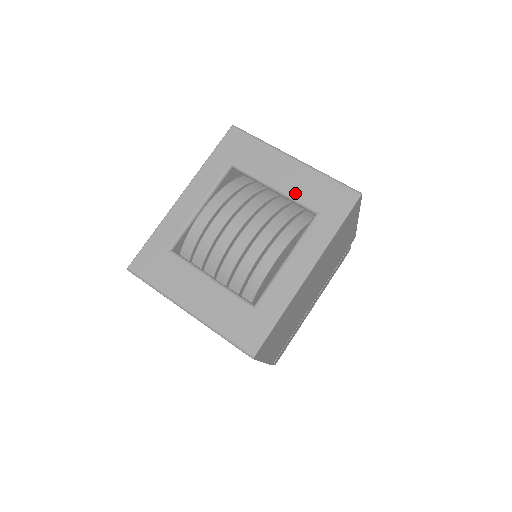
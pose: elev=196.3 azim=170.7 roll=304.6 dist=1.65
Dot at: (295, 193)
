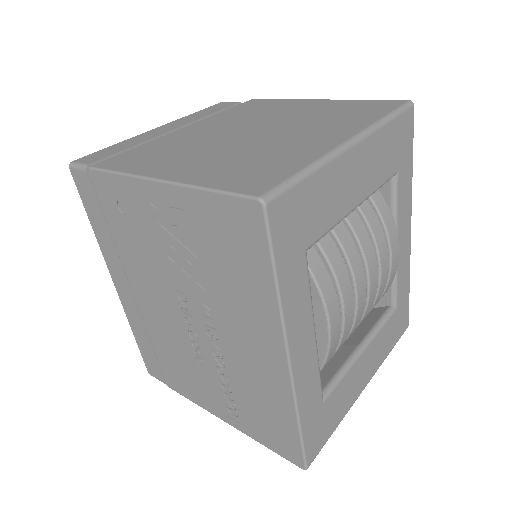
Dot at: (376, 183)
